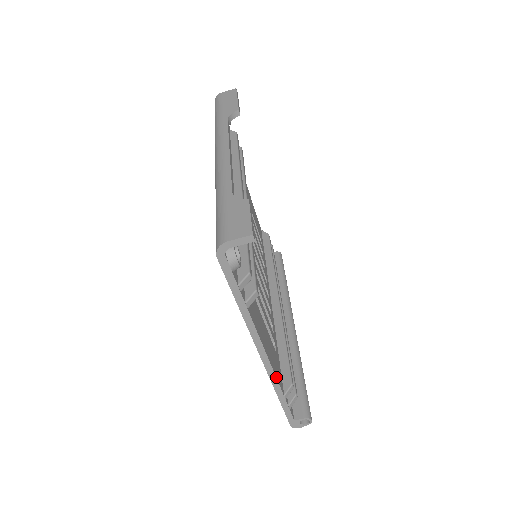
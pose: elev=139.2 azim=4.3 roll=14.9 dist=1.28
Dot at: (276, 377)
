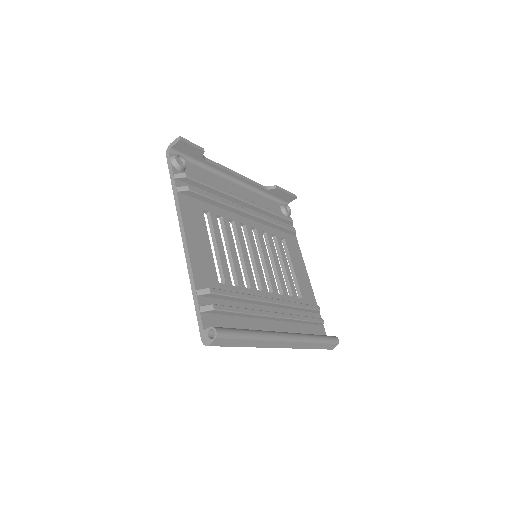
Dot at: (191, 262)
